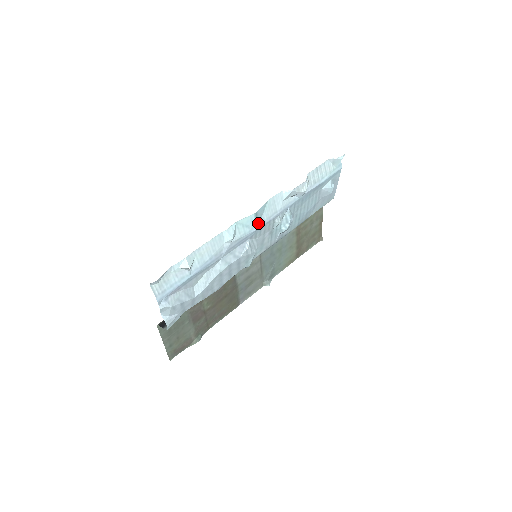
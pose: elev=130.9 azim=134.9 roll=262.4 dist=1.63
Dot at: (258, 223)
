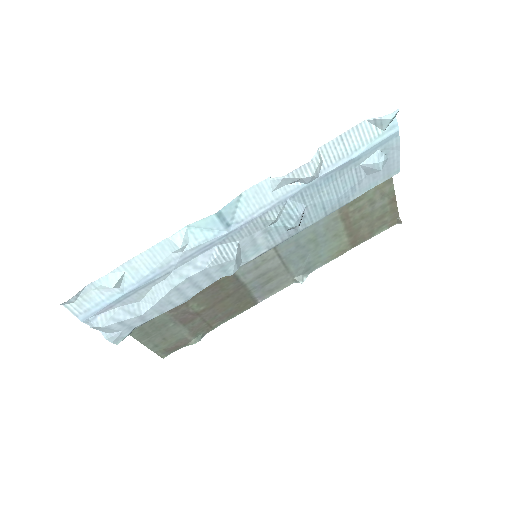
Dot at: (229, 224)
